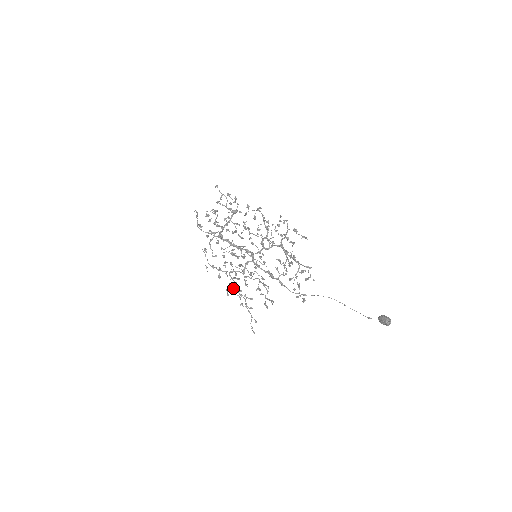
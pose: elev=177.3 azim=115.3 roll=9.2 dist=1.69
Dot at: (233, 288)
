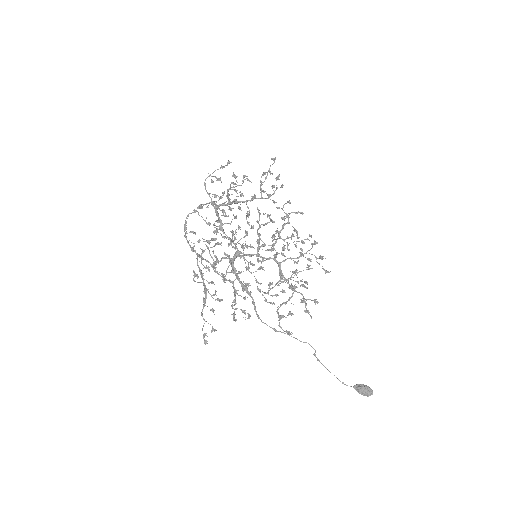
Dot at: (202, 274)
